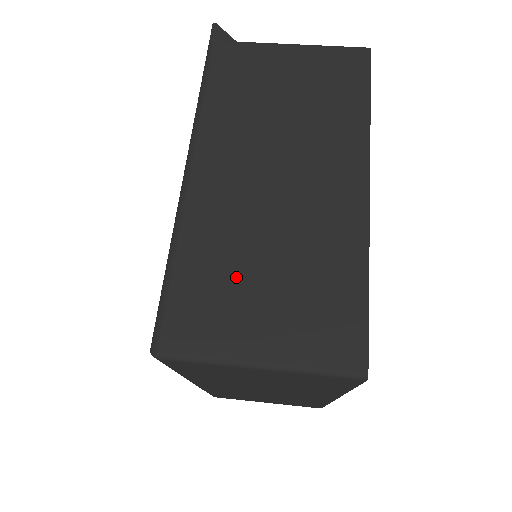
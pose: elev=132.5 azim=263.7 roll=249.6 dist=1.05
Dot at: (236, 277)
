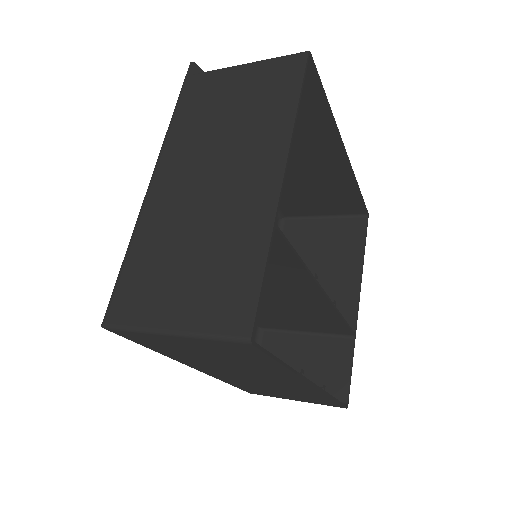
Dot at: (166, 262)
